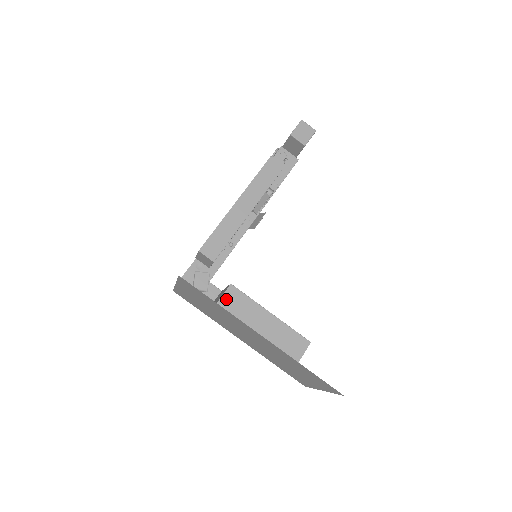
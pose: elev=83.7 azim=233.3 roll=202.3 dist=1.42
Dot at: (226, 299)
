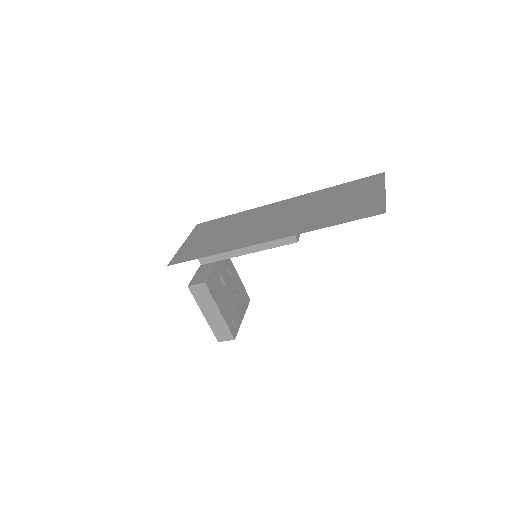
Dot at: (197, 288)
